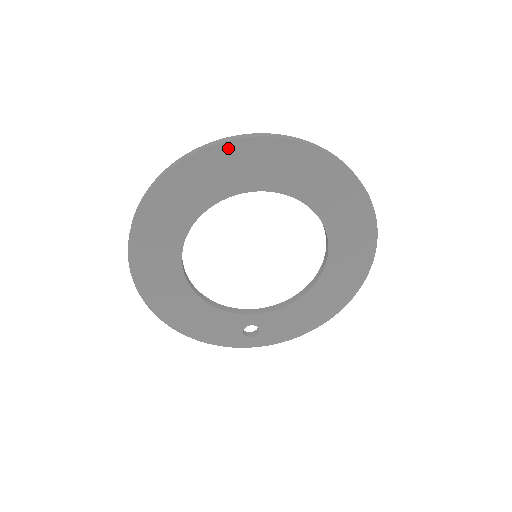
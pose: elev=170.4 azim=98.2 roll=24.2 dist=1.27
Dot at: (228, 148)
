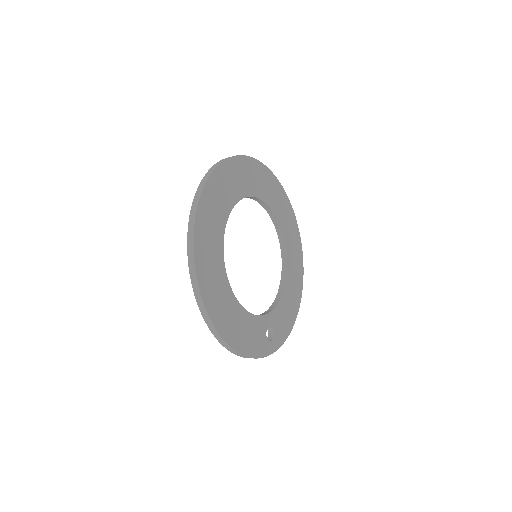
Dot at: (231, 163)
